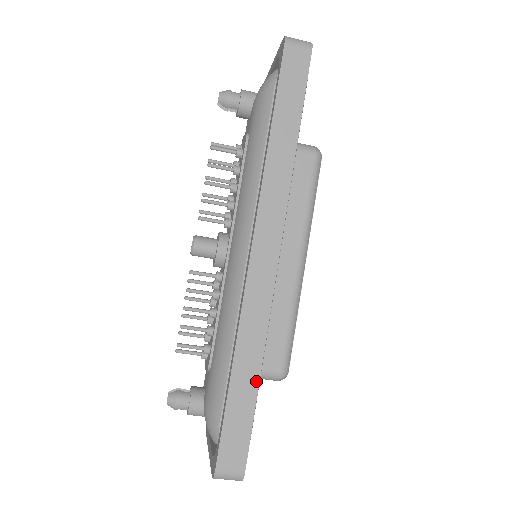
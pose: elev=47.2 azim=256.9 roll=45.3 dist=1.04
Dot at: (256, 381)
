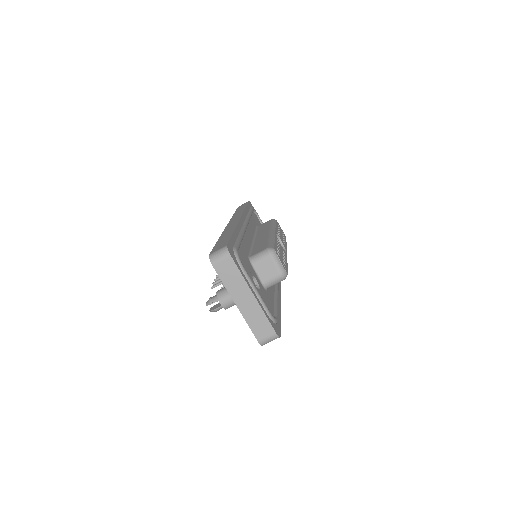
Dot at: occluded
